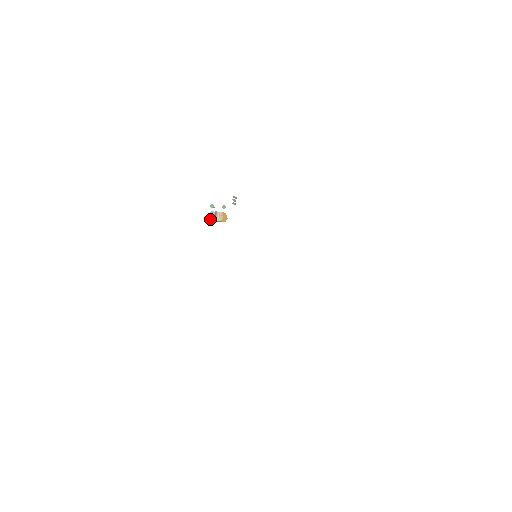
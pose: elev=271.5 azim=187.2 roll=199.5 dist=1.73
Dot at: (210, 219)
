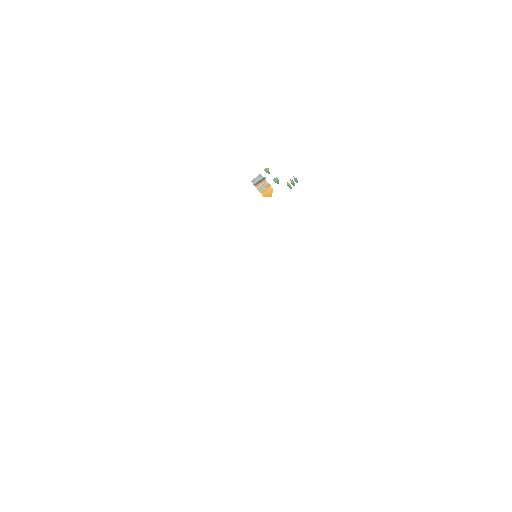
Dot at: (253, 181)
